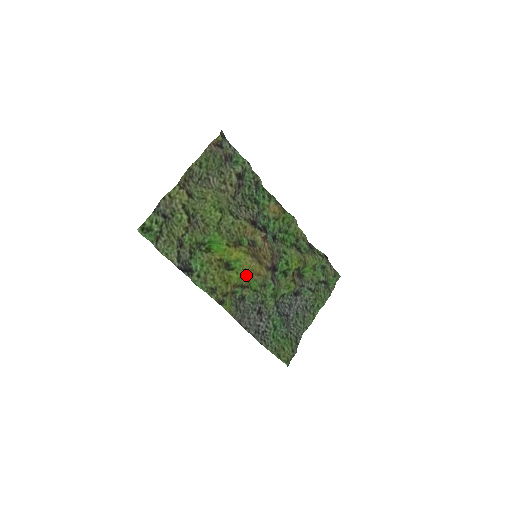
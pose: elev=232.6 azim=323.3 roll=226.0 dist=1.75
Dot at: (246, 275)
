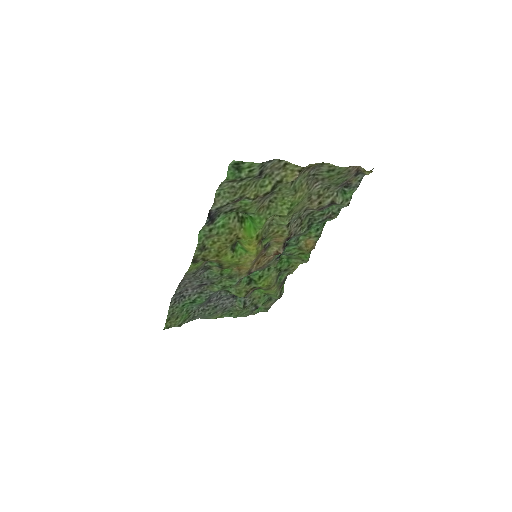
Dot at: (234, 264)
